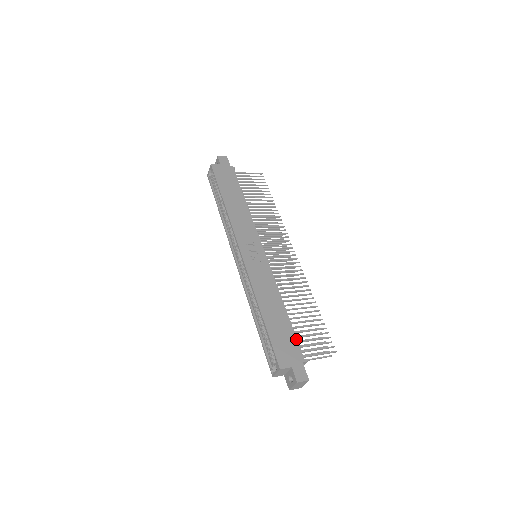
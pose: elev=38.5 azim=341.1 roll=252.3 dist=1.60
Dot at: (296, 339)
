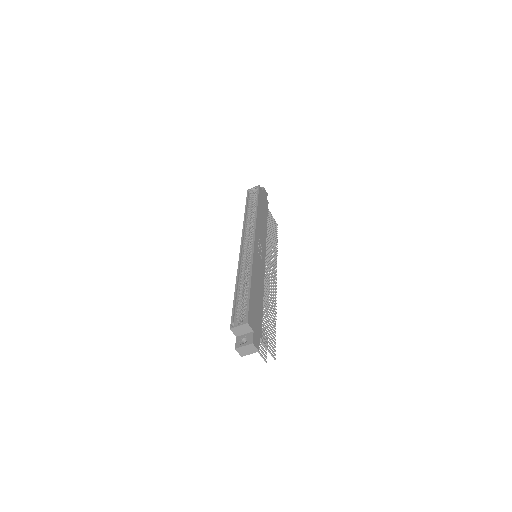
Dot at: occluded
